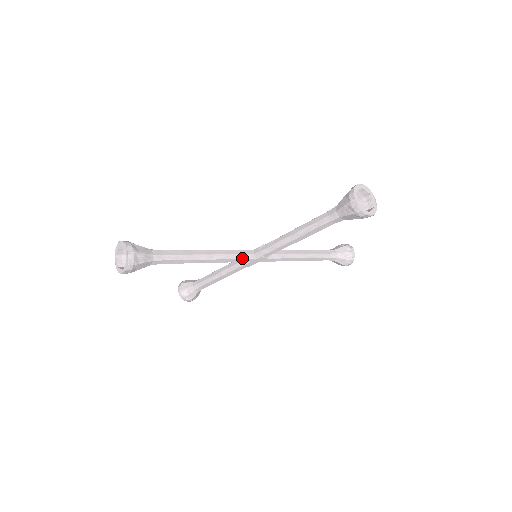
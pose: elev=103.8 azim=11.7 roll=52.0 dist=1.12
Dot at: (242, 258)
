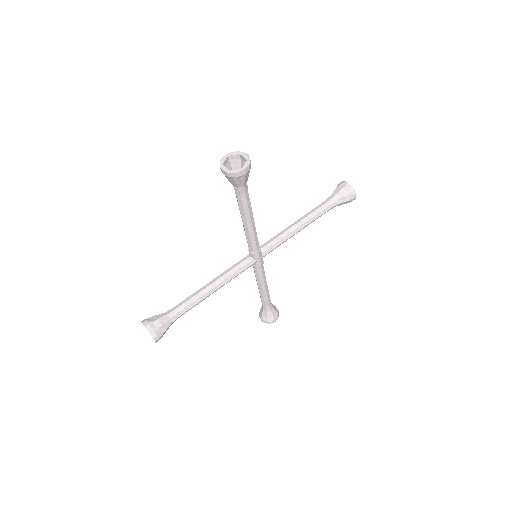
Dot at: (241, 267)
